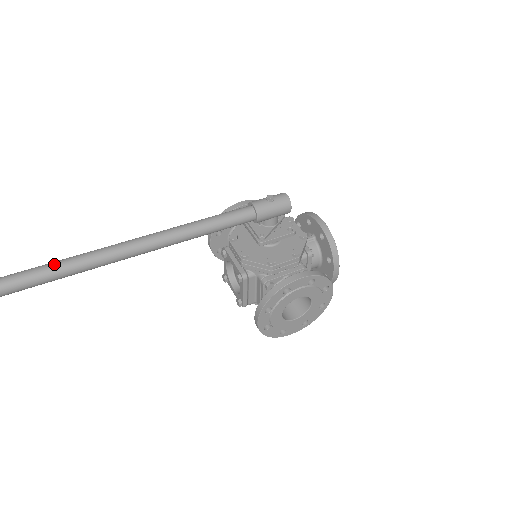
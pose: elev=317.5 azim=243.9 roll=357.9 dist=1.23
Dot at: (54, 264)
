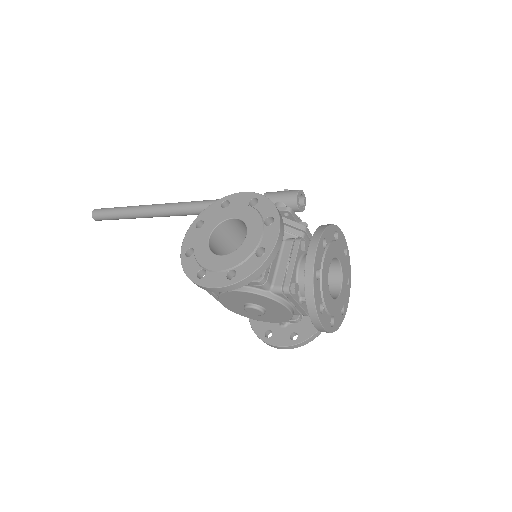
Dot at: occluded
